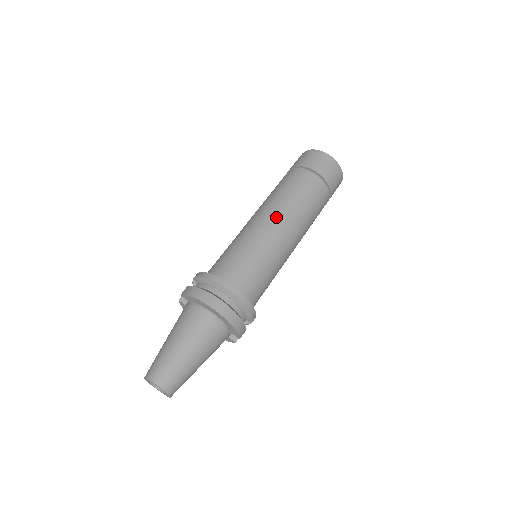
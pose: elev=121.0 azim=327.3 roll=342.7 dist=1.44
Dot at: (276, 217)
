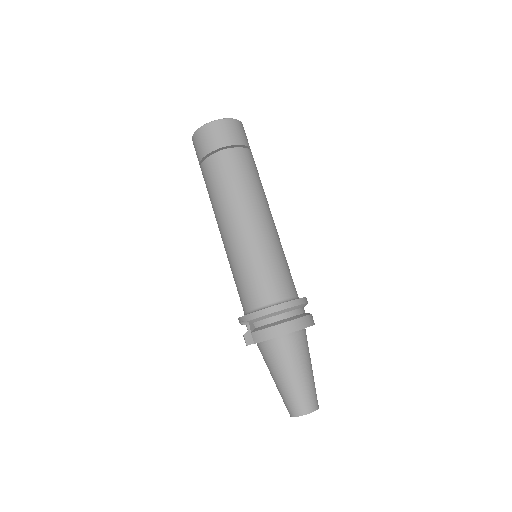
Dot at: (251, 216)
